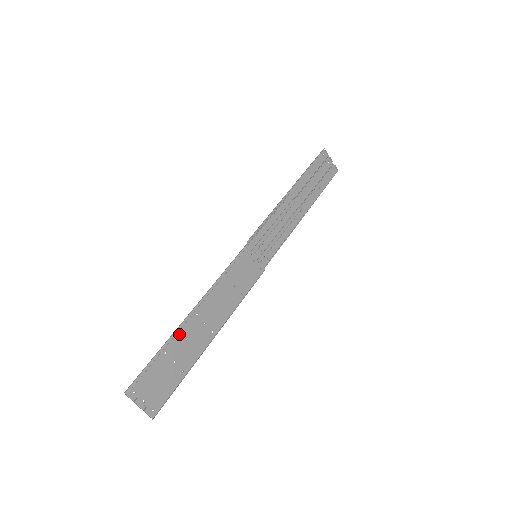
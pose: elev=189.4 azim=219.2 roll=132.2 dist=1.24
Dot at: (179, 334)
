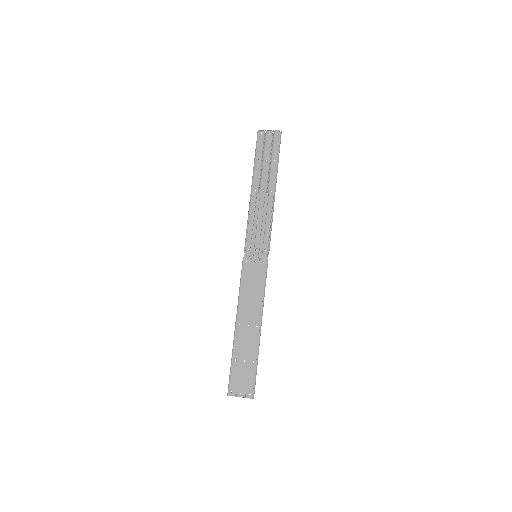
Dot at: (236, 344)
